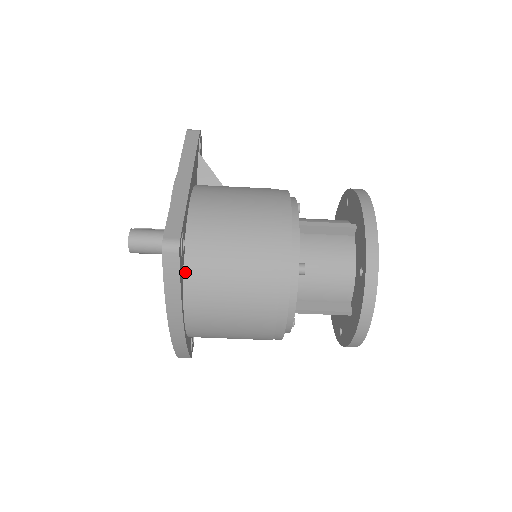
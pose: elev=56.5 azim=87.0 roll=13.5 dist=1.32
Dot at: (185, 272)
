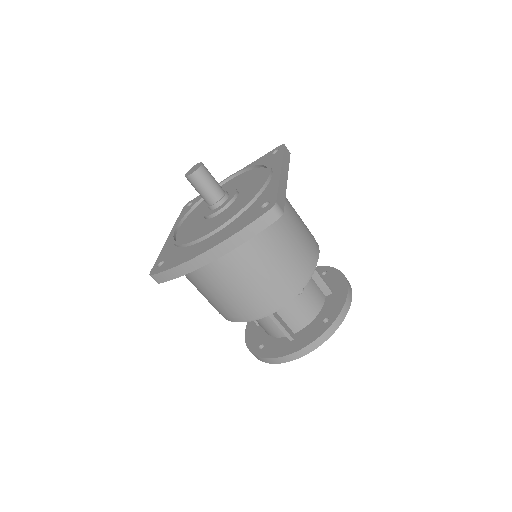
Dot at: occluded
